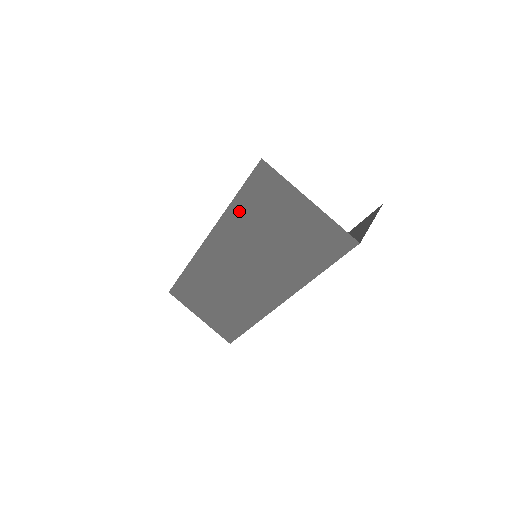
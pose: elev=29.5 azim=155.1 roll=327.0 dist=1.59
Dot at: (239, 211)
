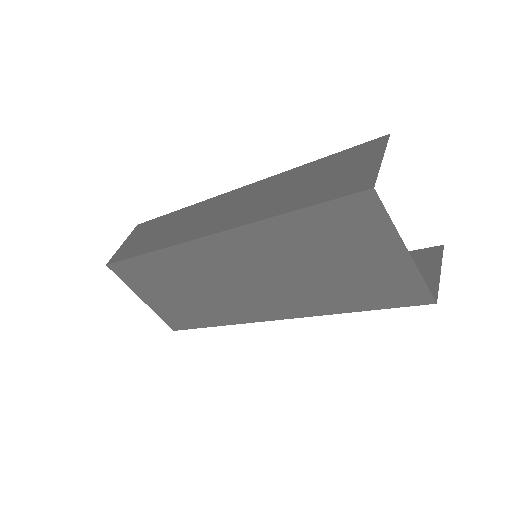
Dot at: (290, 226)
